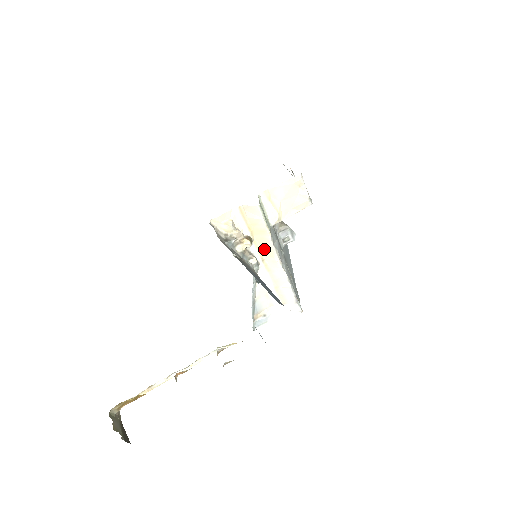
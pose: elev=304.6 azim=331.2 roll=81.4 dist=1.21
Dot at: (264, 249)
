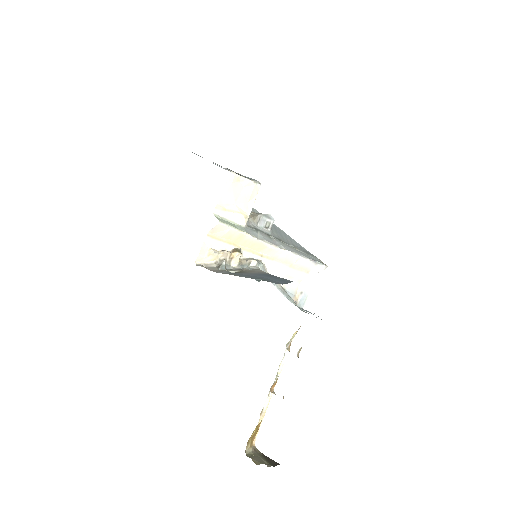
Dot at: (254, 248)
